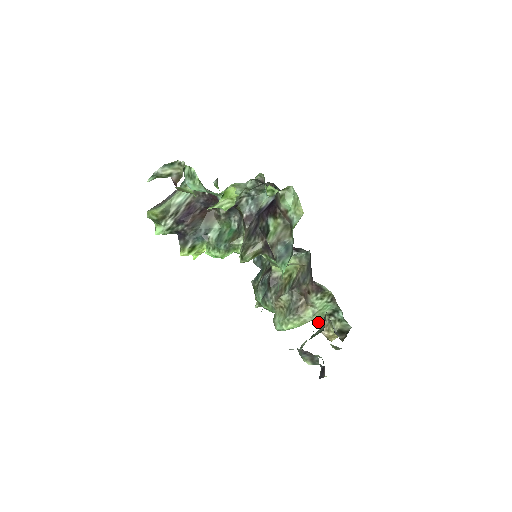
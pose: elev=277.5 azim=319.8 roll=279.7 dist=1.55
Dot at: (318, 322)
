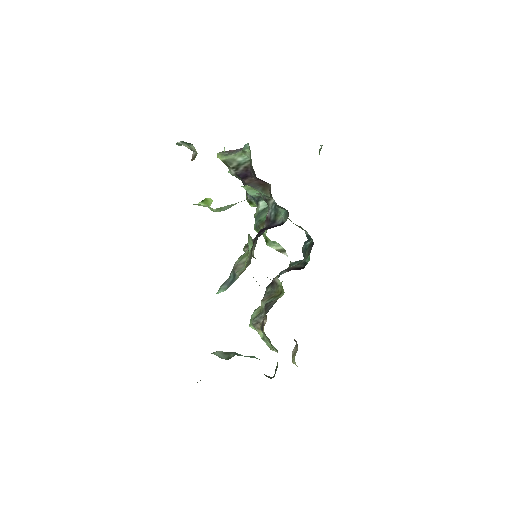
Dot at: (296, 343)
